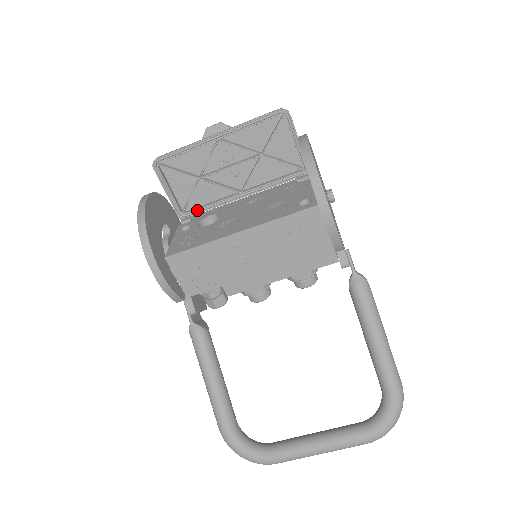
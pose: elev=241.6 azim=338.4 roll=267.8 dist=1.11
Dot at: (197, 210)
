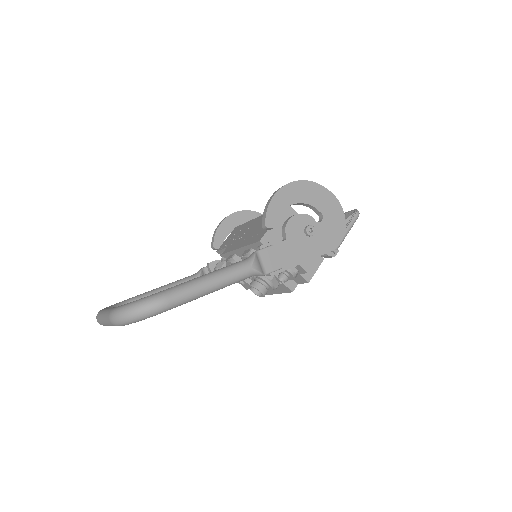
Dot at: occluded
